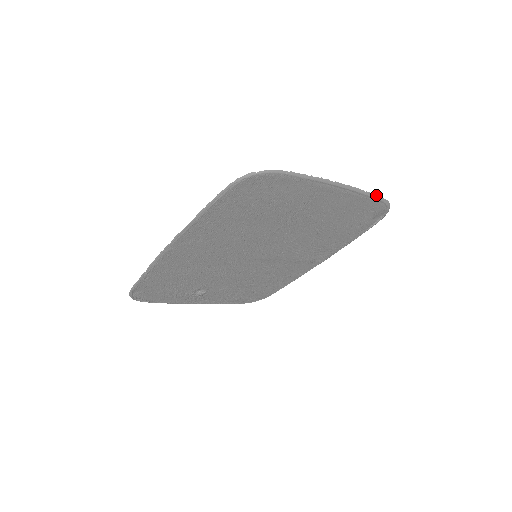
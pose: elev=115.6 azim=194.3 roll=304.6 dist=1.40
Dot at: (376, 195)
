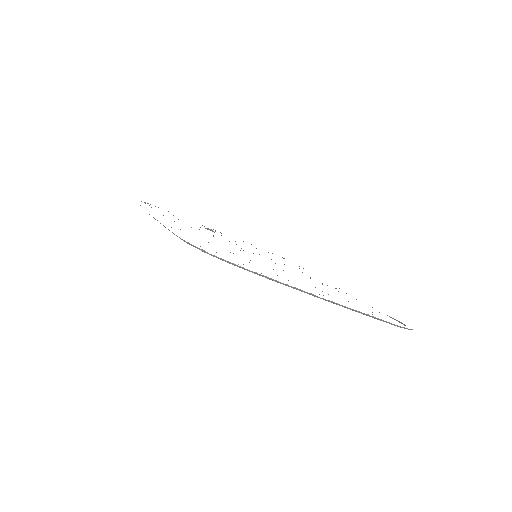
Dot at: occluded
